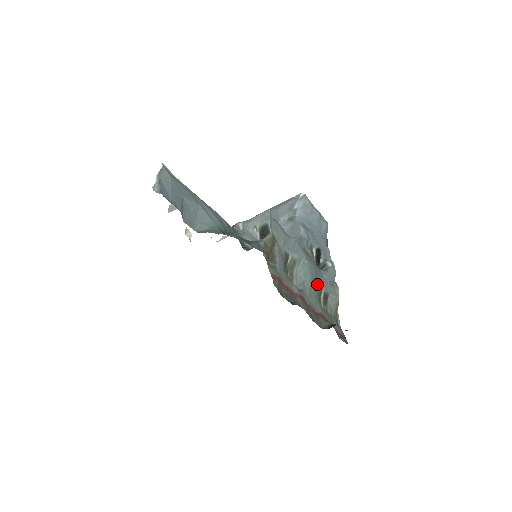
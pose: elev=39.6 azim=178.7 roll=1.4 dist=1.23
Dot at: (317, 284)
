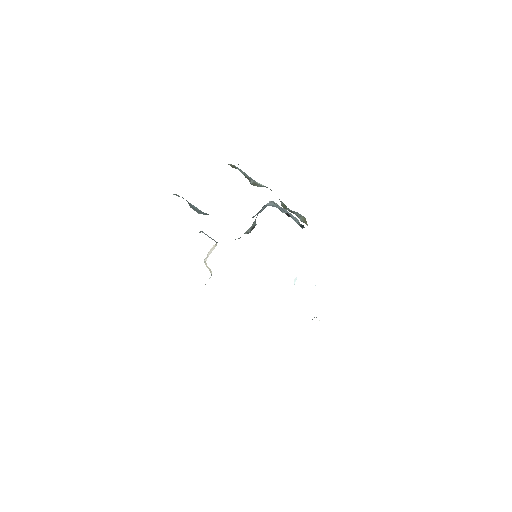
Dot at: (279, 199)
